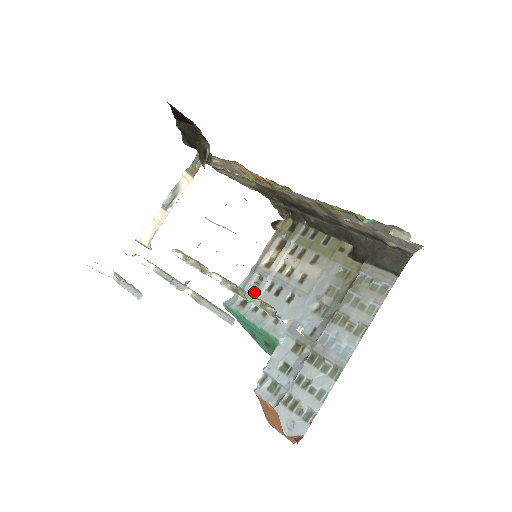
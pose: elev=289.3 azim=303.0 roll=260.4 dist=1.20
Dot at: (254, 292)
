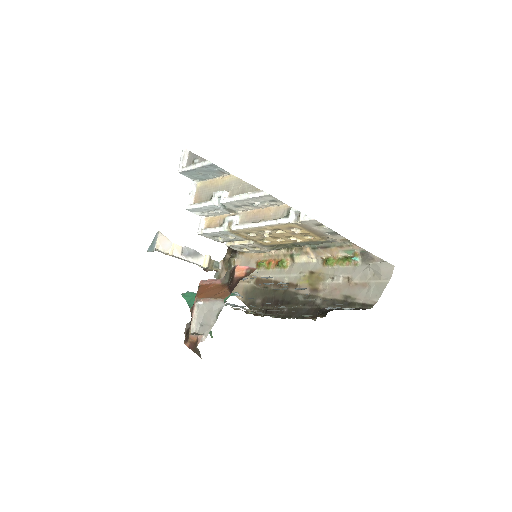
Dot at: occluded
